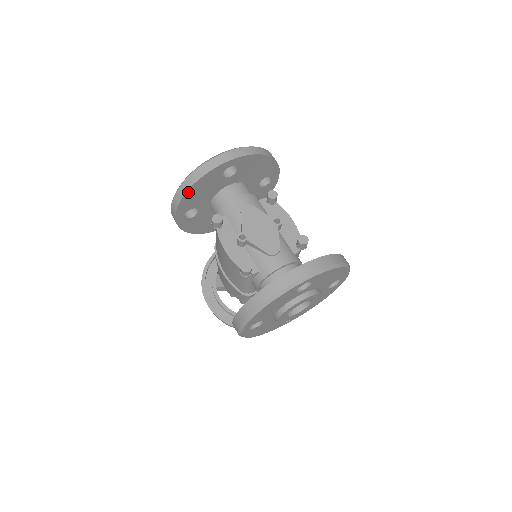
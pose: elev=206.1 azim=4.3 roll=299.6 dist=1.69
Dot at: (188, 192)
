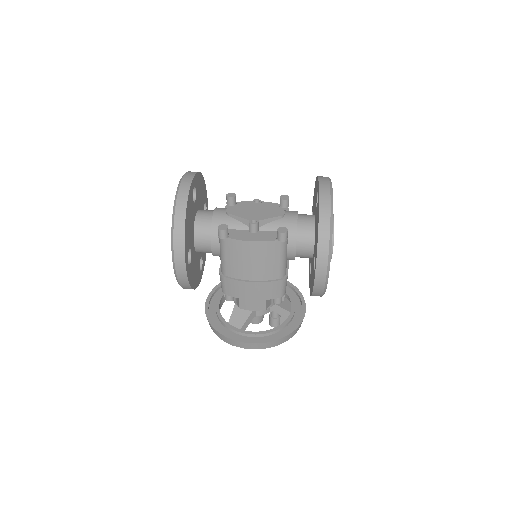
Dot at: (185, 224)
